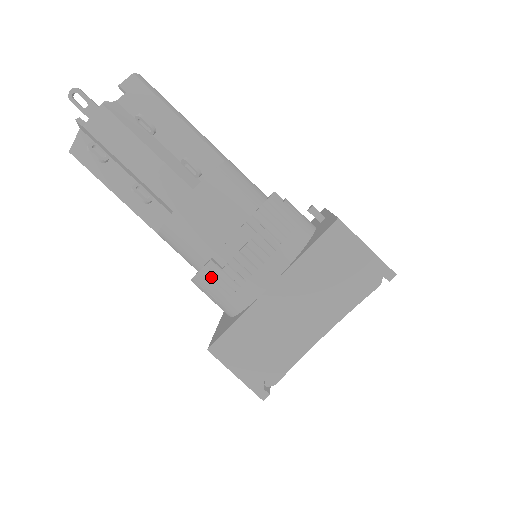
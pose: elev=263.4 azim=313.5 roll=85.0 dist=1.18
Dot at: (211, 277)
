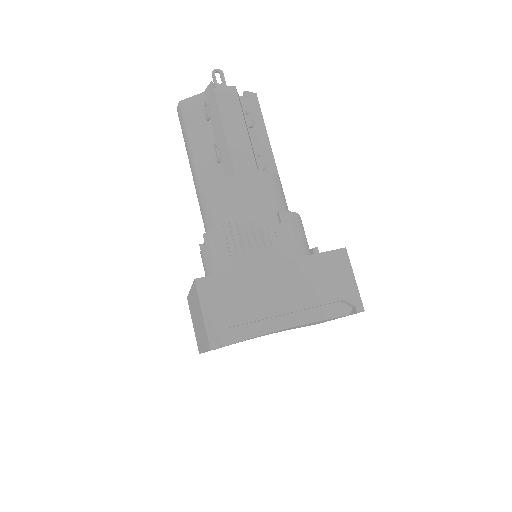
Dot at: (232, 232)
